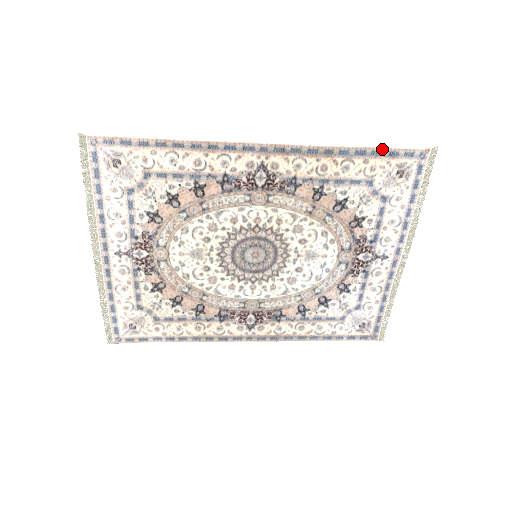
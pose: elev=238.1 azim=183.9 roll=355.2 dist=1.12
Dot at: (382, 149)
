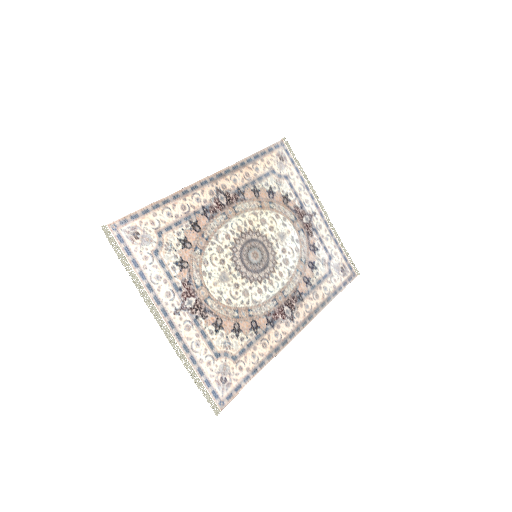
Dot at: (264, 150)
